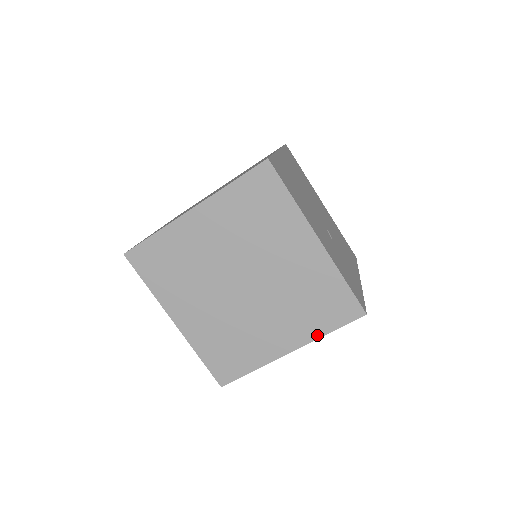
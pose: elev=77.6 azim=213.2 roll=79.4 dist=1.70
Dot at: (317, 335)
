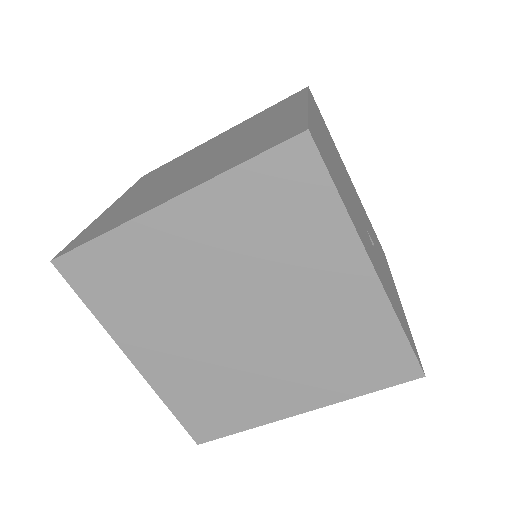
Dot at: (346, 396)
